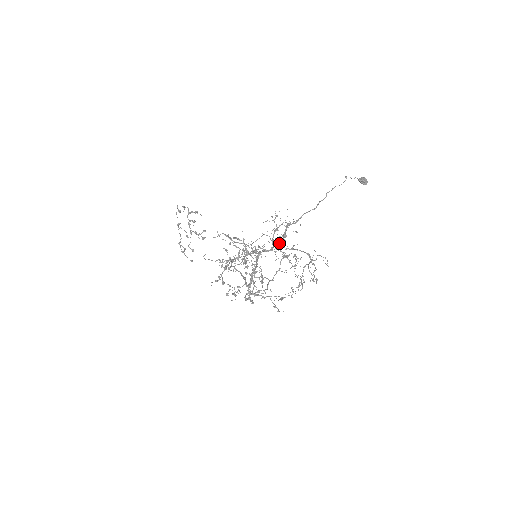
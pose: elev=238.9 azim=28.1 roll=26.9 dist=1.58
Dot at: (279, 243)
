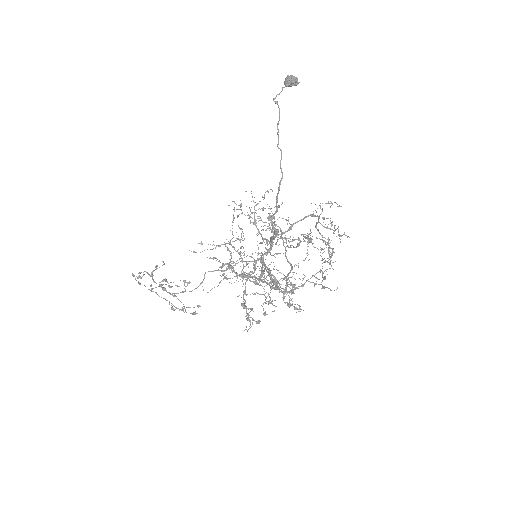
Dot at: occluded
